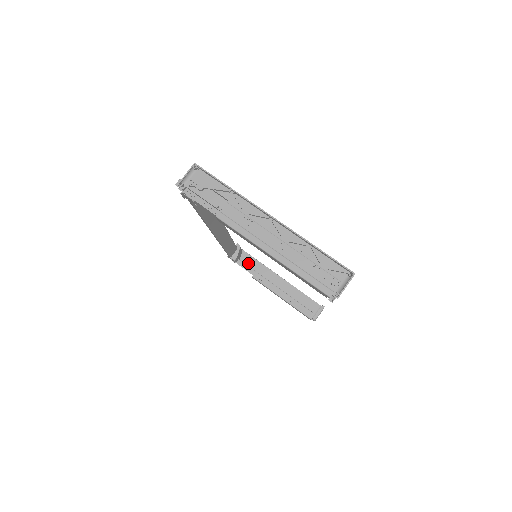
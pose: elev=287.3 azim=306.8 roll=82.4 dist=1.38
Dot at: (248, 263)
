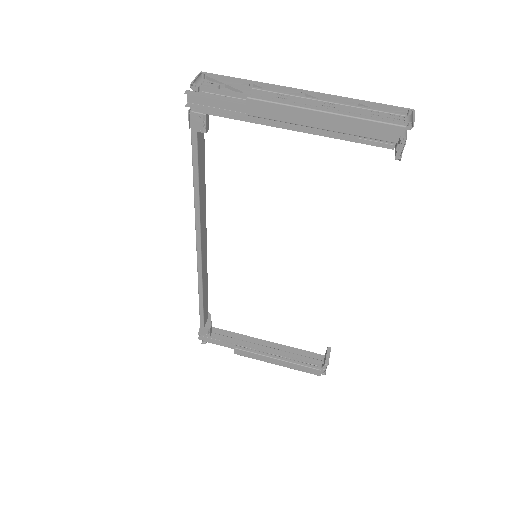
Dot at: occluded
